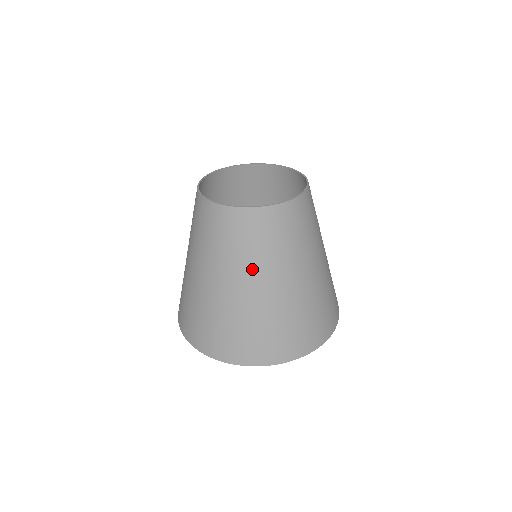
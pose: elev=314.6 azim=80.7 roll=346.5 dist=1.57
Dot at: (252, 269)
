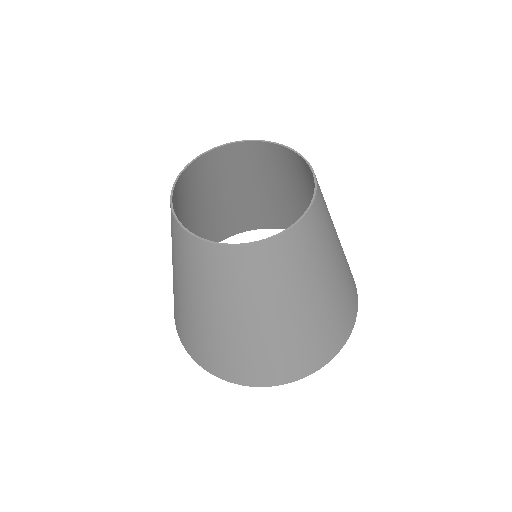
Dot at: (186, 284)
